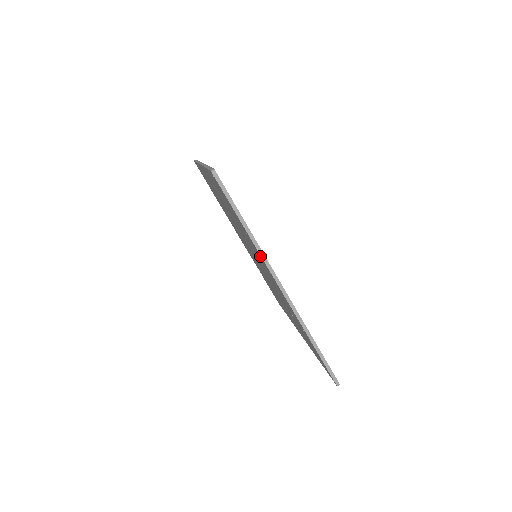
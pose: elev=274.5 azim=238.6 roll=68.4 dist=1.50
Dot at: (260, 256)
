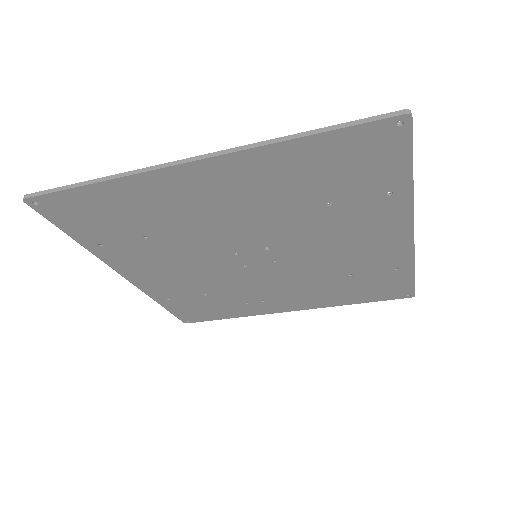
Dot at: (402, 210)
